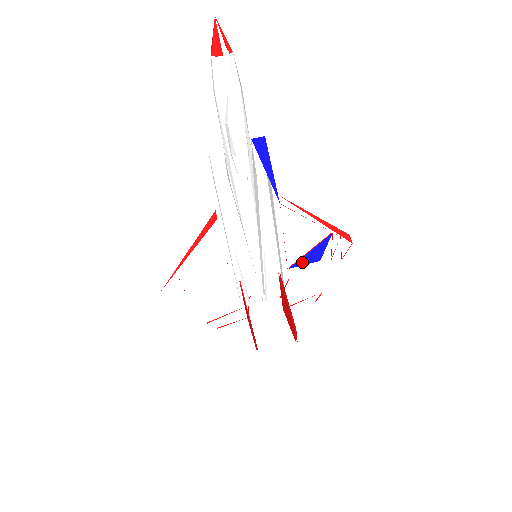
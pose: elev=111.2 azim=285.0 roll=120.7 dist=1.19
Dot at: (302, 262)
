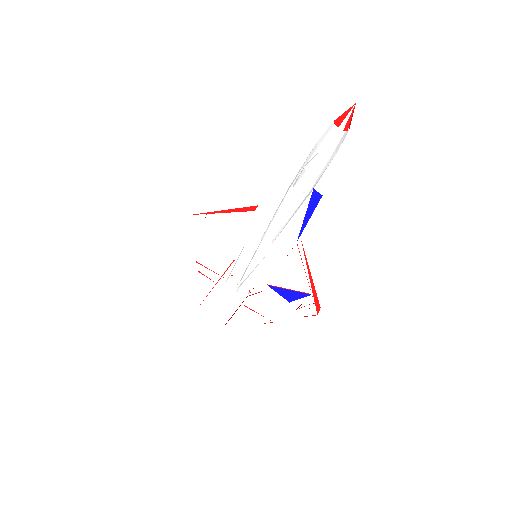
Dot at: (279, 291)
